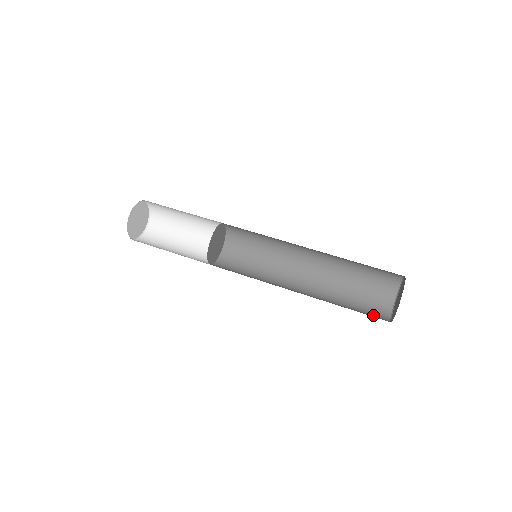
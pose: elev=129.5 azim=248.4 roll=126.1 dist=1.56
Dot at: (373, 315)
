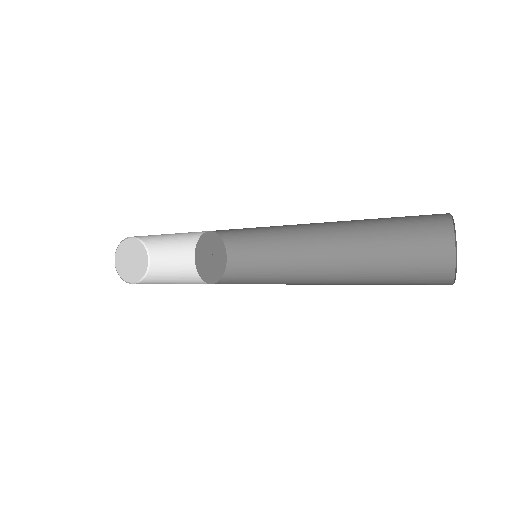
Dot at: occluded
